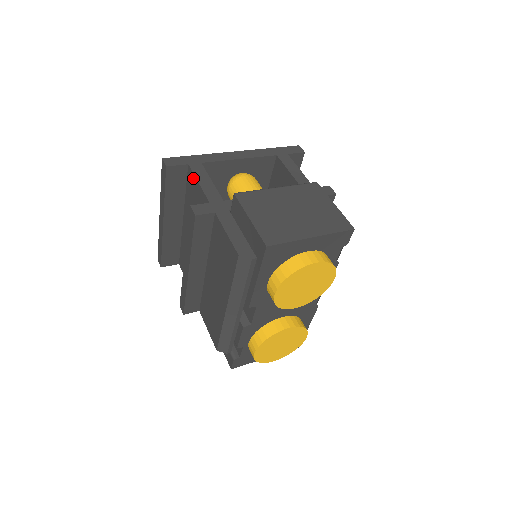
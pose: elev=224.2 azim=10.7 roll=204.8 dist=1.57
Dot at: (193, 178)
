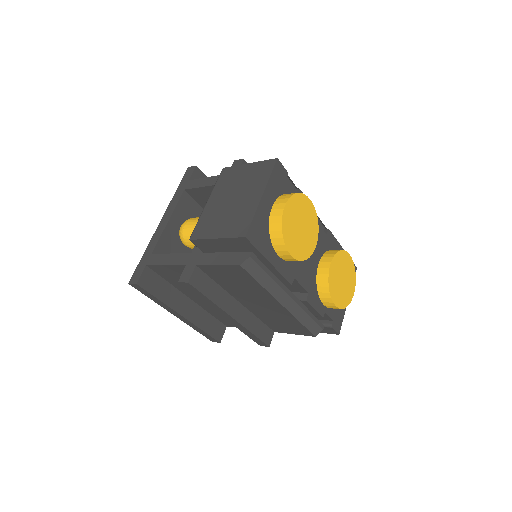
Dot at: (159, 268)
